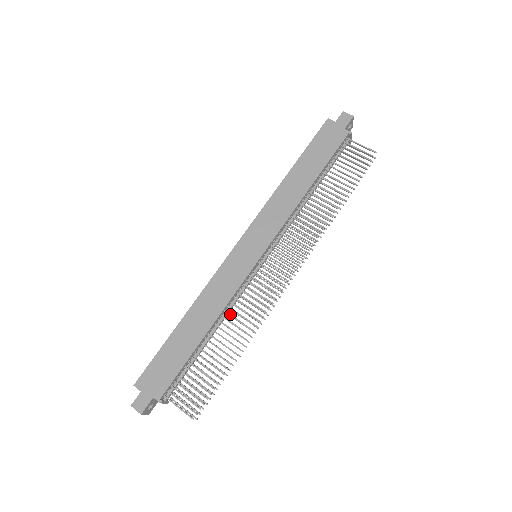
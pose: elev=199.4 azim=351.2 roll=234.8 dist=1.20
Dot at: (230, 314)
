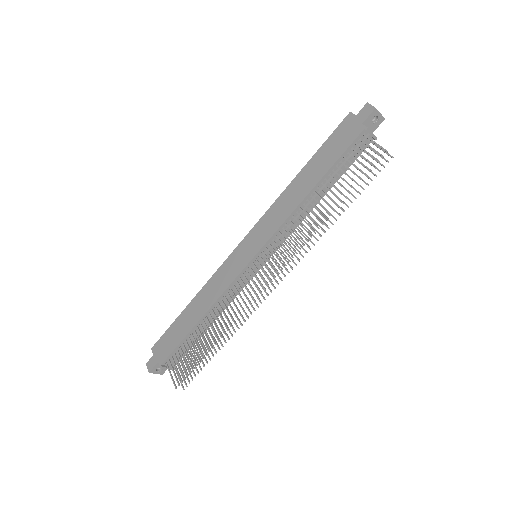
Dot at: (220, 307)
